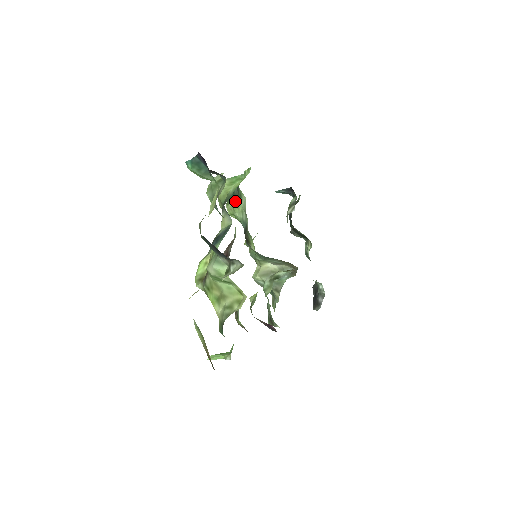
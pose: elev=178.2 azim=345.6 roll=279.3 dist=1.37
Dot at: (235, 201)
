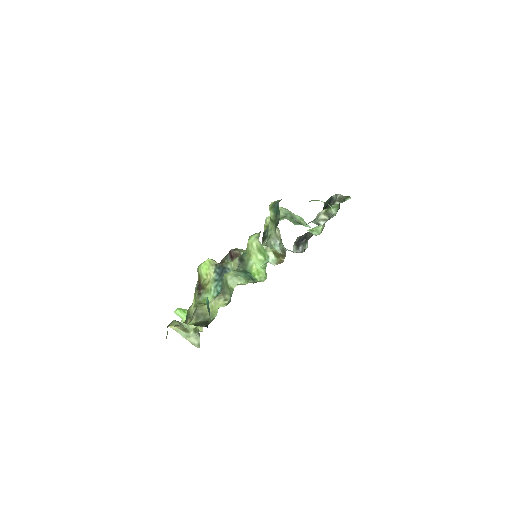
Dot at: (273, 220)
